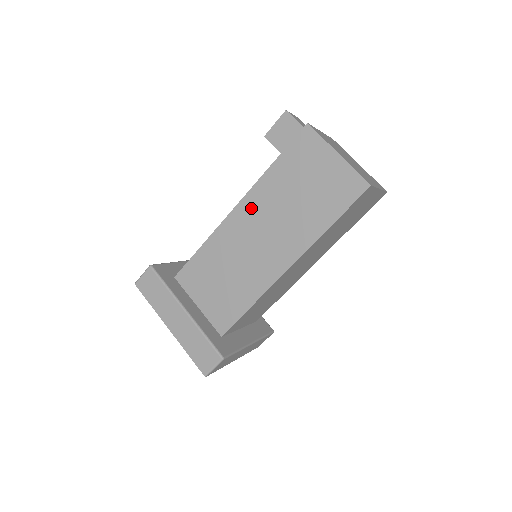
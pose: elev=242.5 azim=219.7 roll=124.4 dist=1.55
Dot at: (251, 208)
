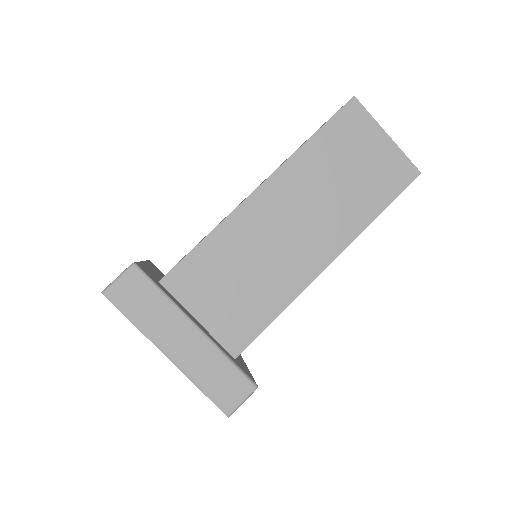
Dot at: occluded
